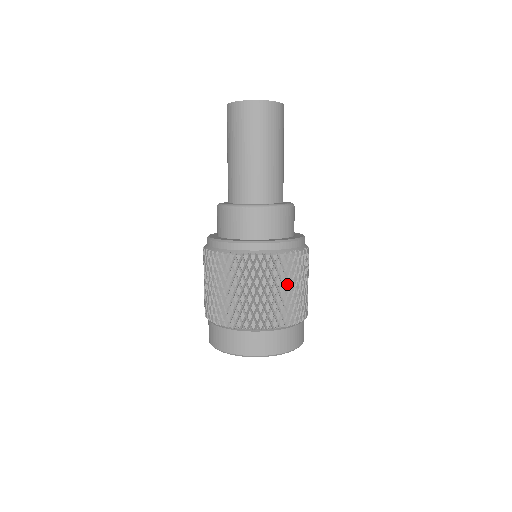
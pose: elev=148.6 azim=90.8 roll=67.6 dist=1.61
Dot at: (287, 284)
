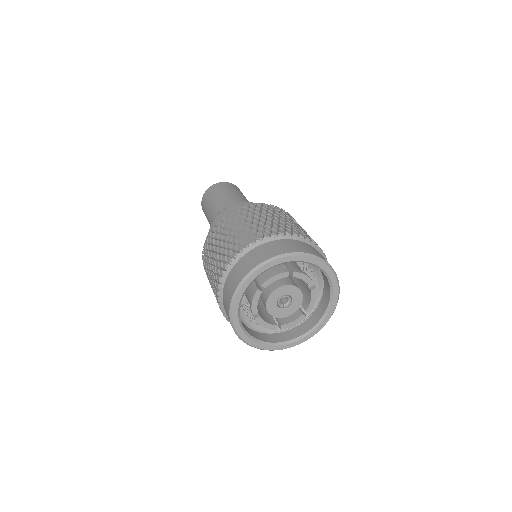
Dot at: (297, 224)
